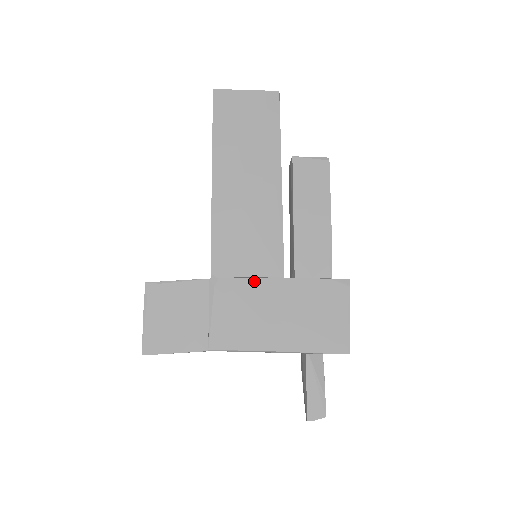
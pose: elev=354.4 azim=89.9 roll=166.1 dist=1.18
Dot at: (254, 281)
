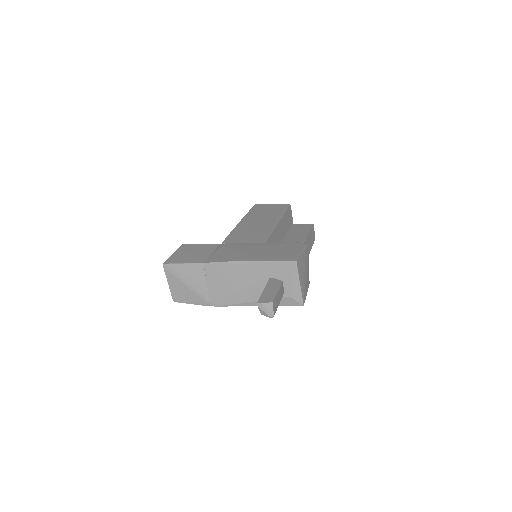
Dot at: (246, 244)
